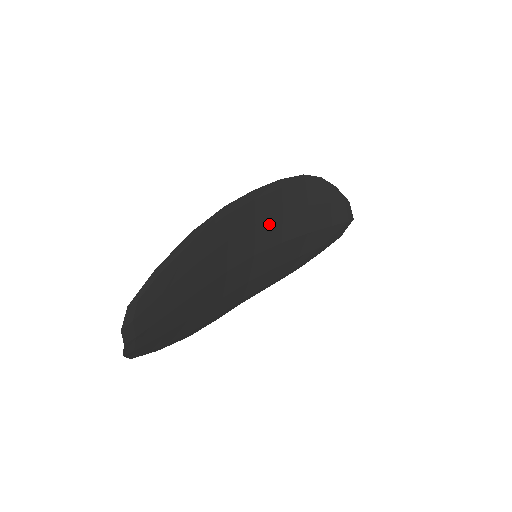
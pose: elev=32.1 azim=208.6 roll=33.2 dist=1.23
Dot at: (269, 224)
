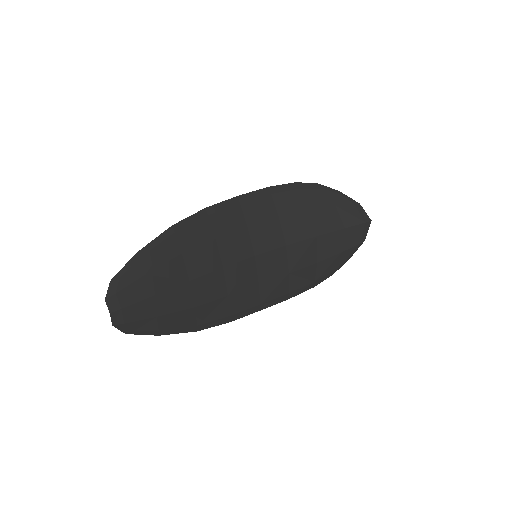
Dot at: (264, 227)
